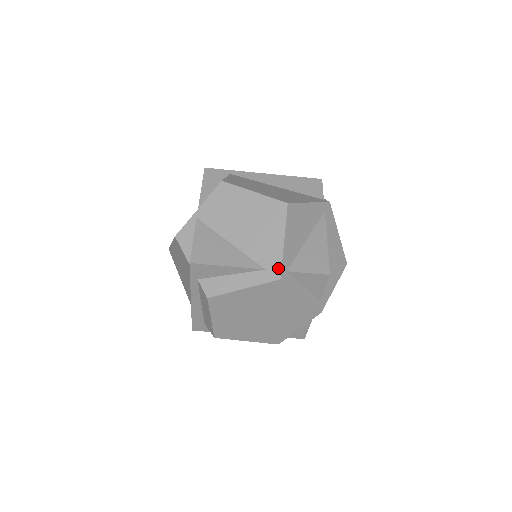
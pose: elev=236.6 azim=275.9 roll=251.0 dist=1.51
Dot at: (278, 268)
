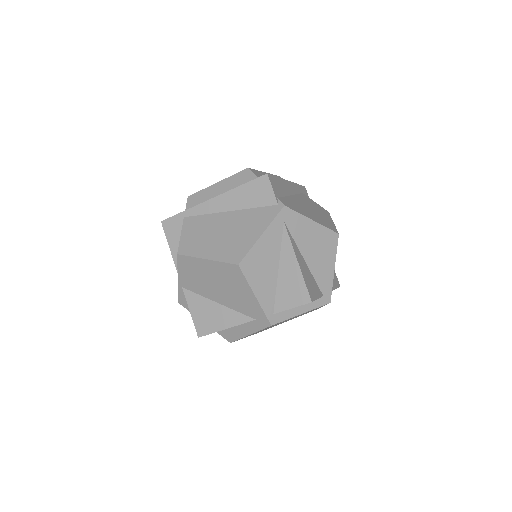
Dot at: (264, 318)
